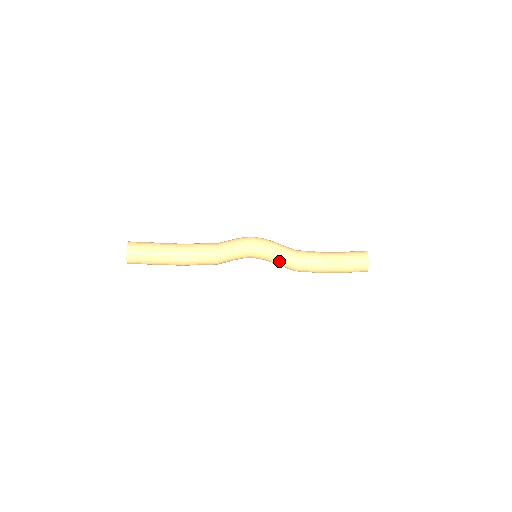
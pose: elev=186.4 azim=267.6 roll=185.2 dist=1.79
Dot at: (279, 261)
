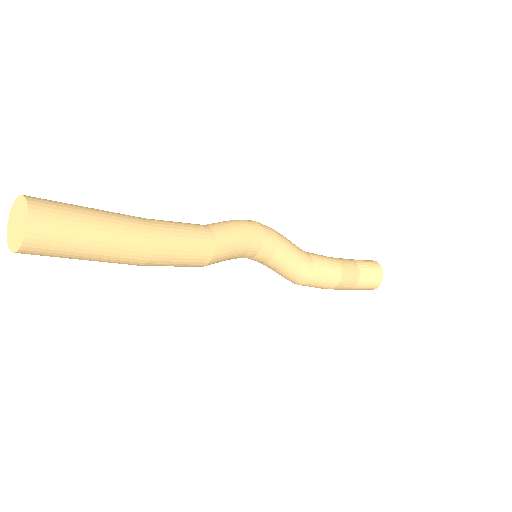
Dot at: (287, 268)
